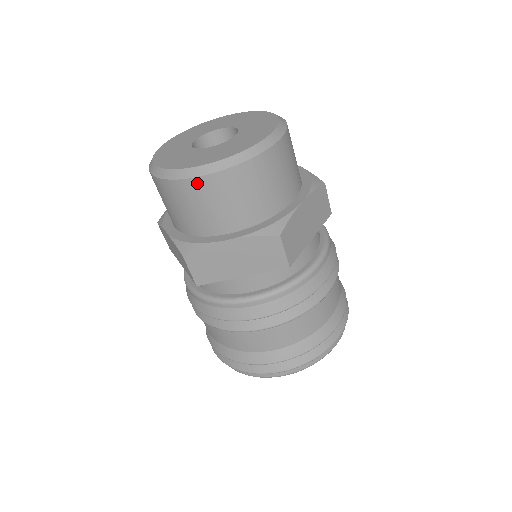
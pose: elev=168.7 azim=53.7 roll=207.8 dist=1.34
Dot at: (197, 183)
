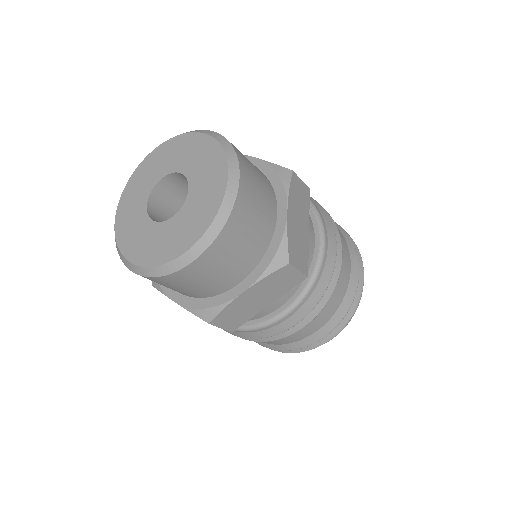
Dot at: (190, 269)
